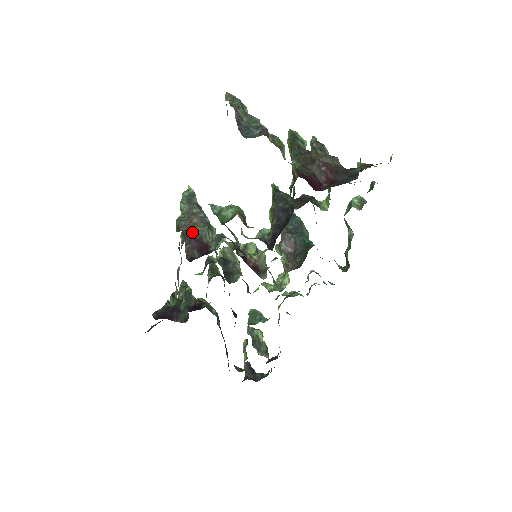
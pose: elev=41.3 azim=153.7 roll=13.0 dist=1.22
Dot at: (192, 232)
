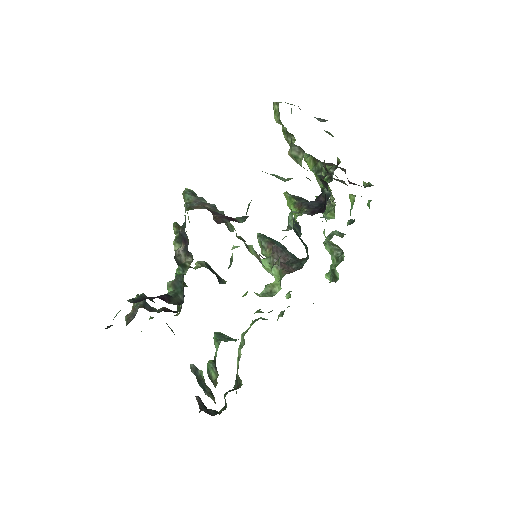
Dot at: (211, 210)
